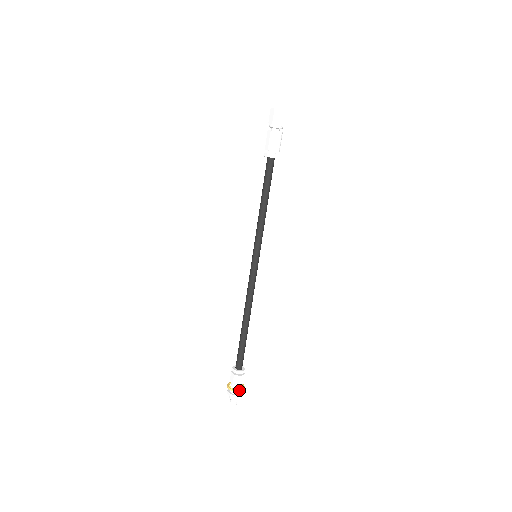
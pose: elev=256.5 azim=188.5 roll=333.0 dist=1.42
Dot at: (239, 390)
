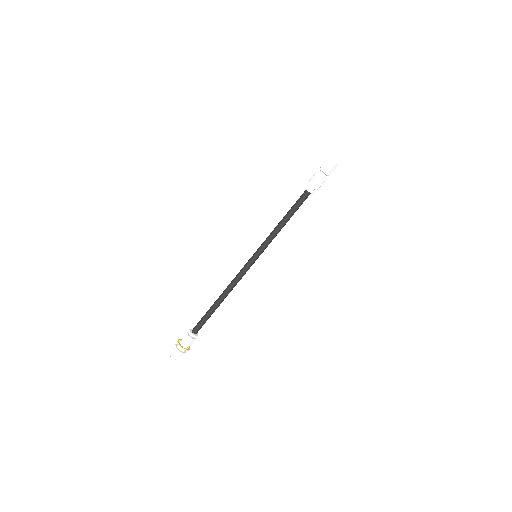
Dot at: occluded
